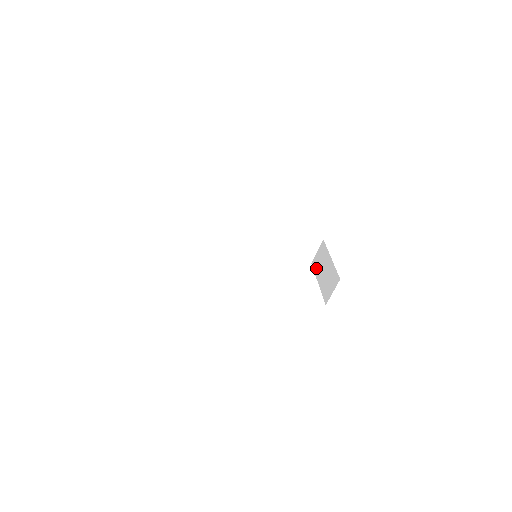
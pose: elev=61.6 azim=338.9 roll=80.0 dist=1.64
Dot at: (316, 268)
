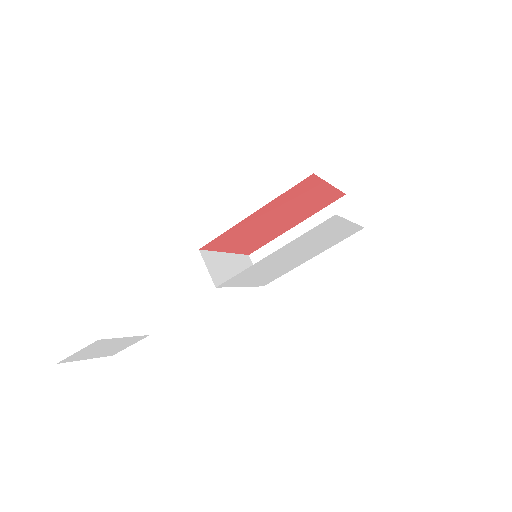
Dot at: occluded
